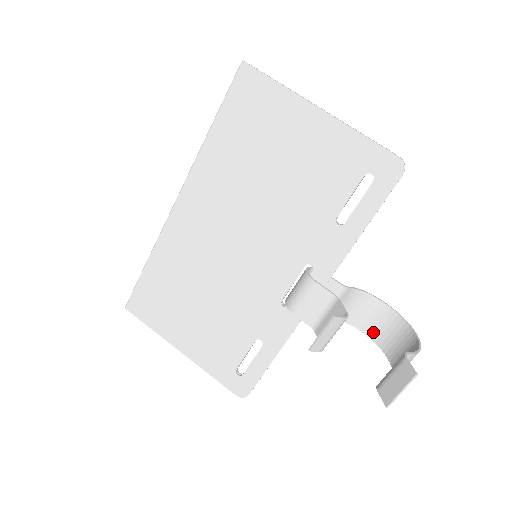
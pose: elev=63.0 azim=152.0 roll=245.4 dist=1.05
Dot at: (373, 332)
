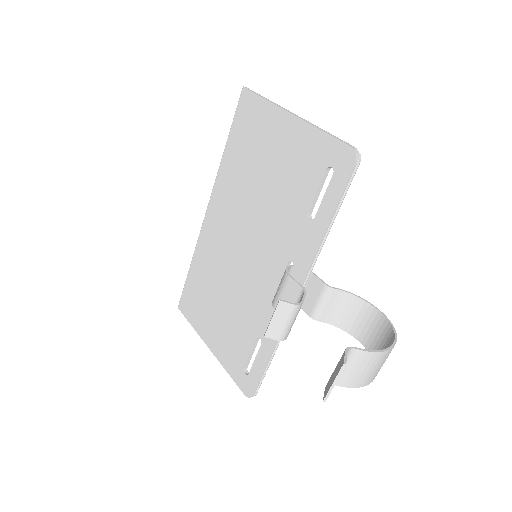
Dot at: (368, 342)
